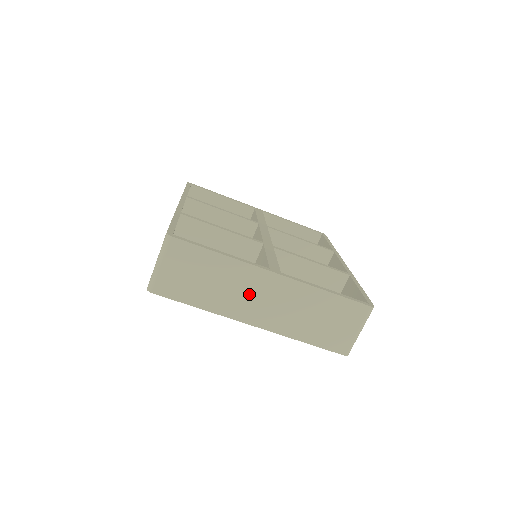
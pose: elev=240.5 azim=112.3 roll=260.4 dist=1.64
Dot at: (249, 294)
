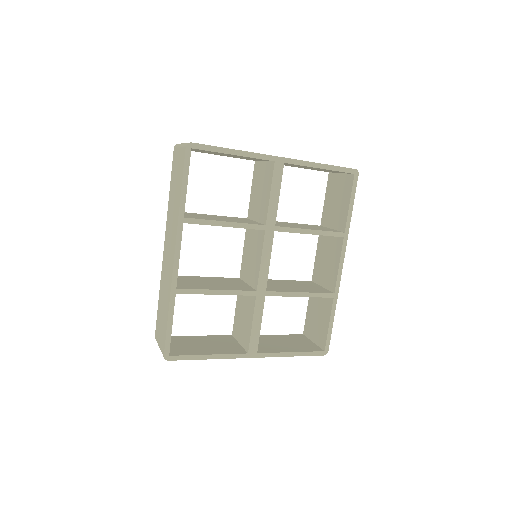
Dot at: occluded
